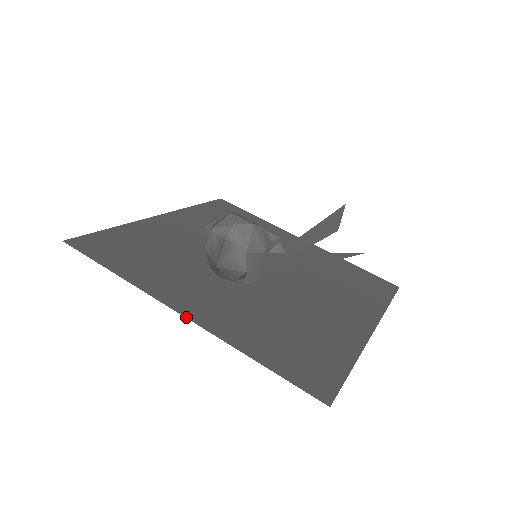
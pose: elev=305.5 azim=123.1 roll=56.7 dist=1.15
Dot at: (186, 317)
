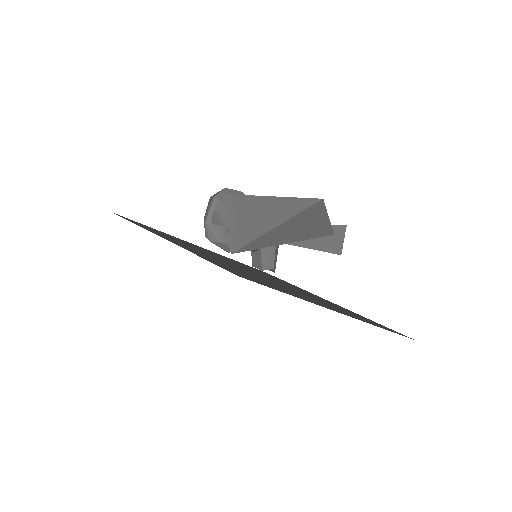
Dot at: (162, 237)
